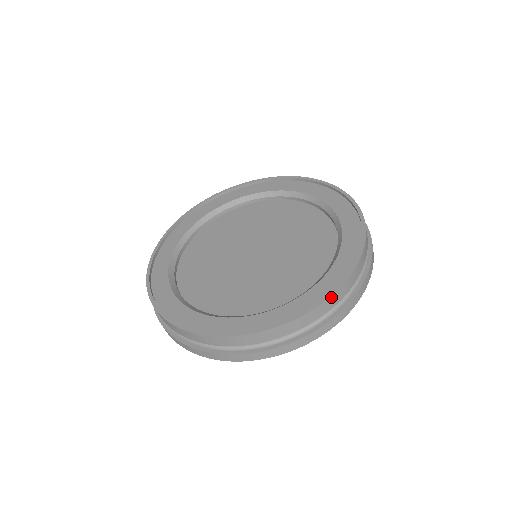
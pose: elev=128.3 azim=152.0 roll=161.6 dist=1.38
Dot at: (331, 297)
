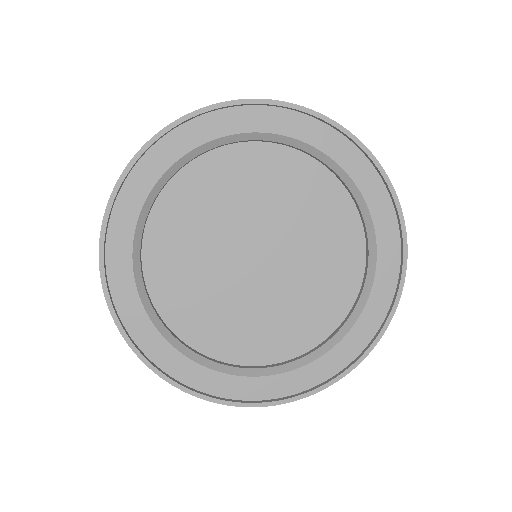
Dot at: (379, 338)
